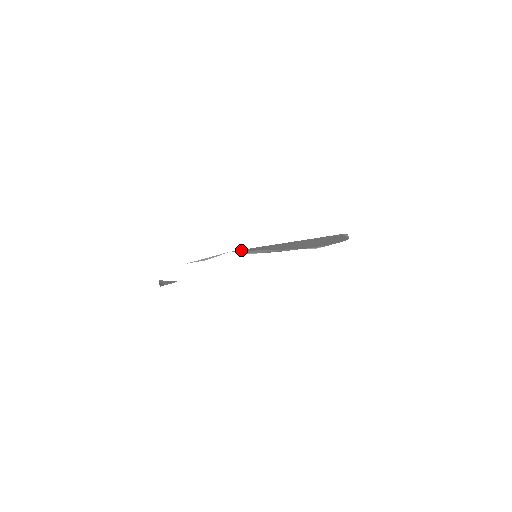
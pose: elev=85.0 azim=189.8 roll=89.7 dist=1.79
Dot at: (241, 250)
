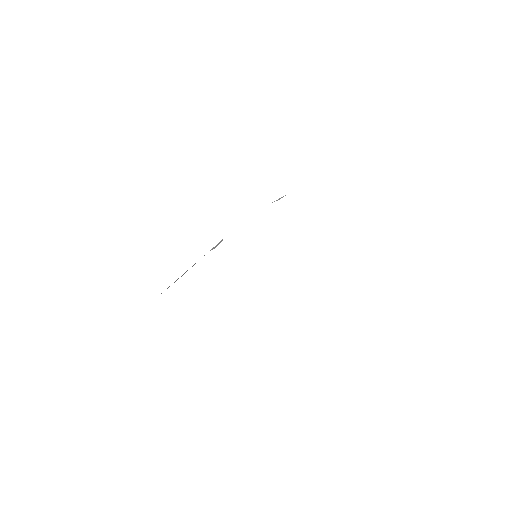
Dot at: occluded
